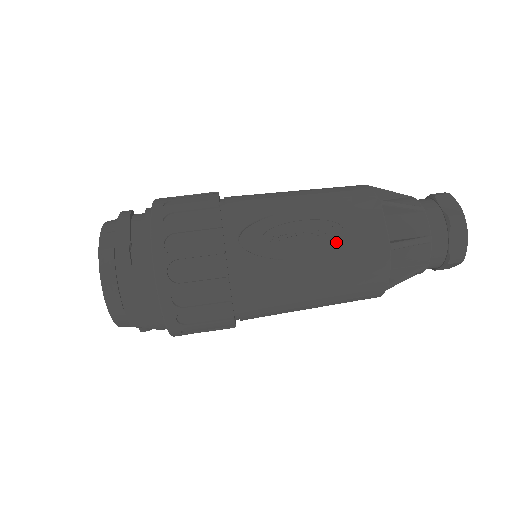
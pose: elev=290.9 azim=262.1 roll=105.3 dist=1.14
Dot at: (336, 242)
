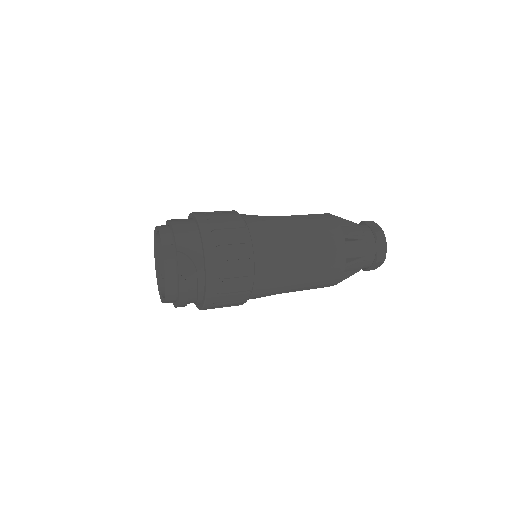
Dot at: occluded
